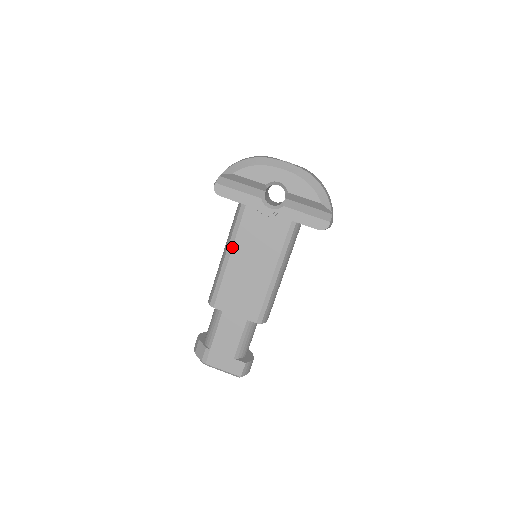
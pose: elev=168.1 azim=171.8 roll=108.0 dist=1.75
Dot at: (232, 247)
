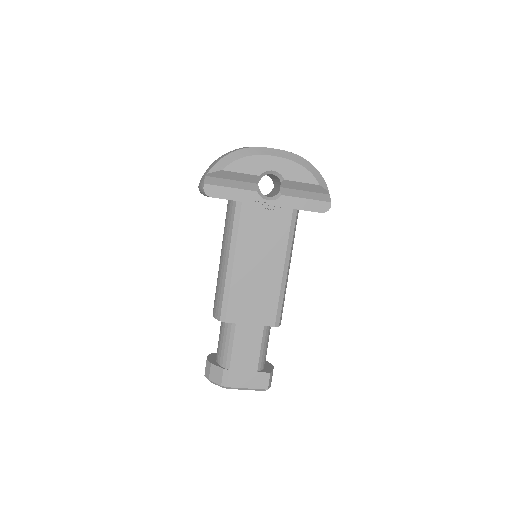
Dot at: (235, 251)
